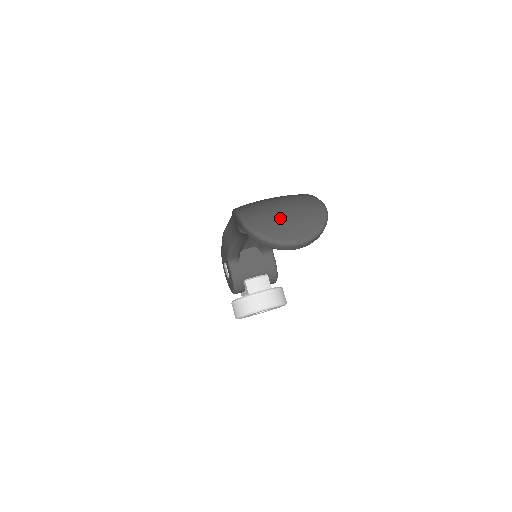
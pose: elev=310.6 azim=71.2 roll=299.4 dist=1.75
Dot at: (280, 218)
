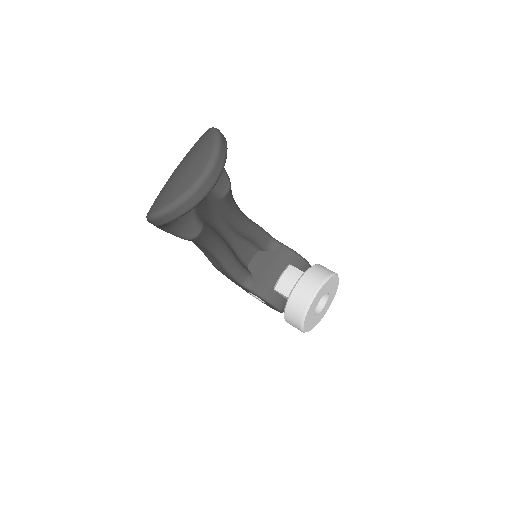
Dot at: (174, 178)
